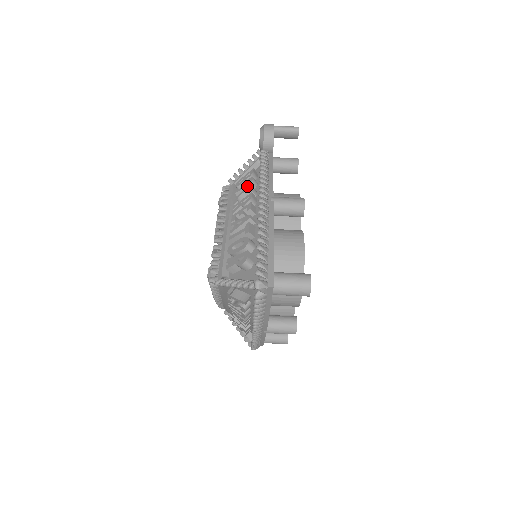
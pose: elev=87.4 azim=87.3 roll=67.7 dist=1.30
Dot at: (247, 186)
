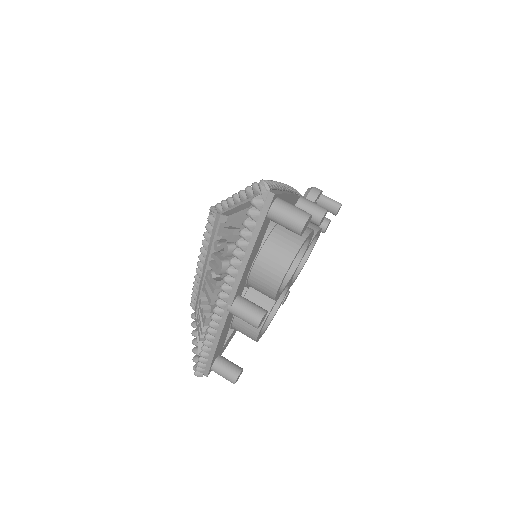
Dot at: occluded
